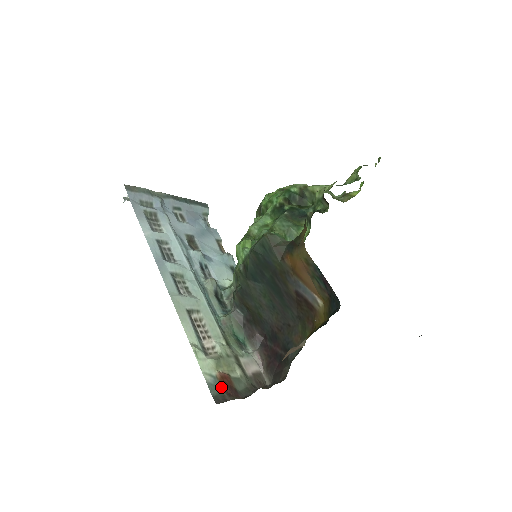
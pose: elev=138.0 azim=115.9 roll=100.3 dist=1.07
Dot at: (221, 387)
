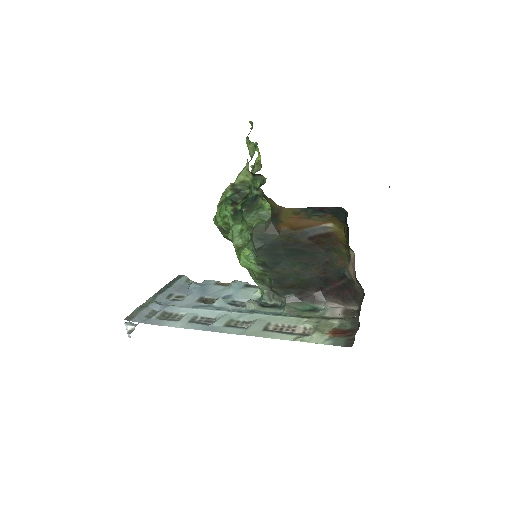
Dot at: (340, 338)
